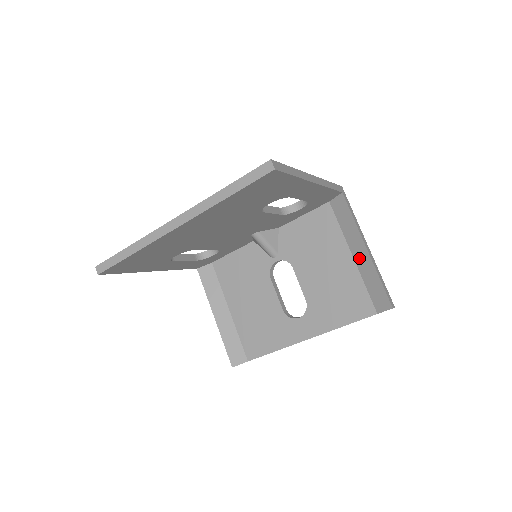
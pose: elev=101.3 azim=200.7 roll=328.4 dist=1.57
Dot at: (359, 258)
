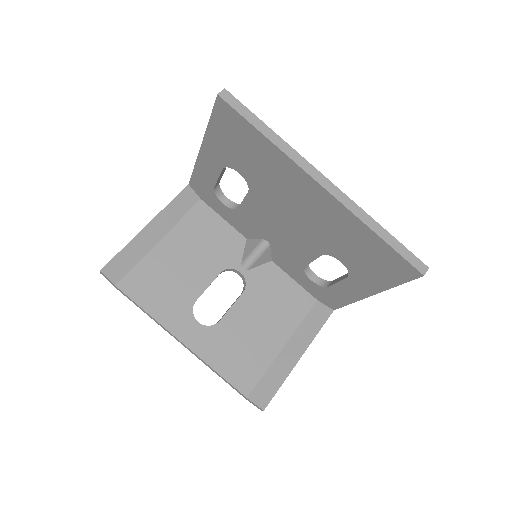
Dot at: (287, 354)
